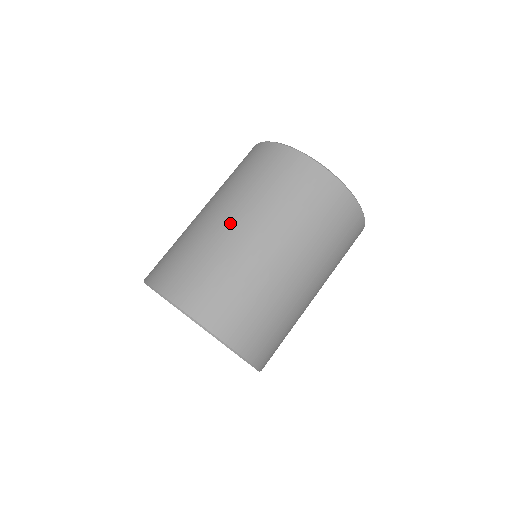
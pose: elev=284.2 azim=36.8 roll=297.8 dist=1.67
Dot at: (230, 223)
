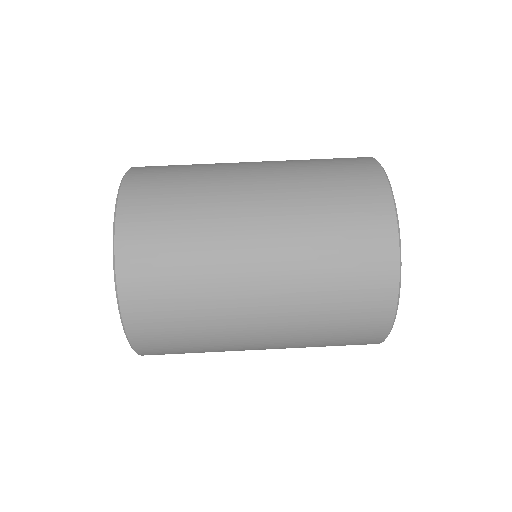
Dot at: (248, 168)
